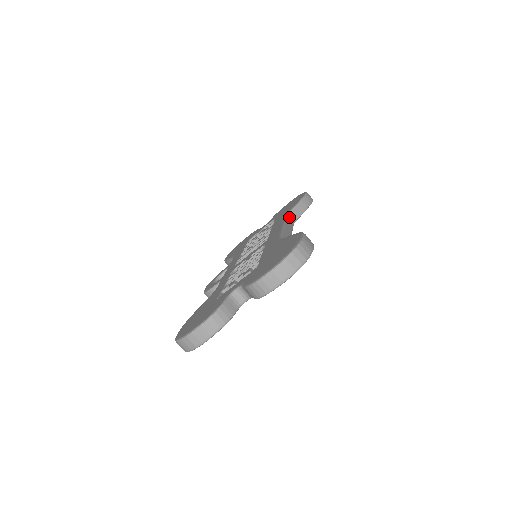
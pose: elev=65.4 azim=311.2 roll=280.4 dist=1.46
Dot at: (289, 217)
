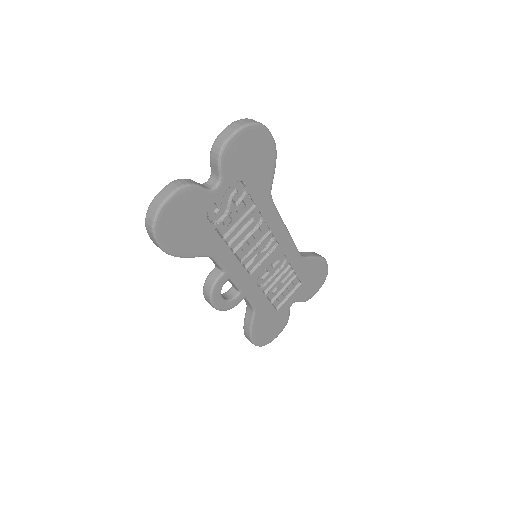
Dot at: occluded
